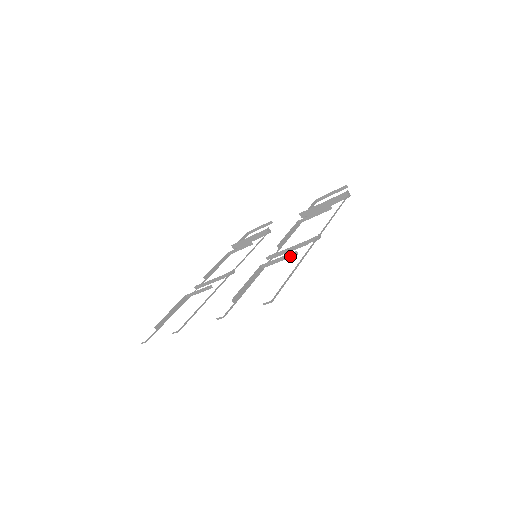
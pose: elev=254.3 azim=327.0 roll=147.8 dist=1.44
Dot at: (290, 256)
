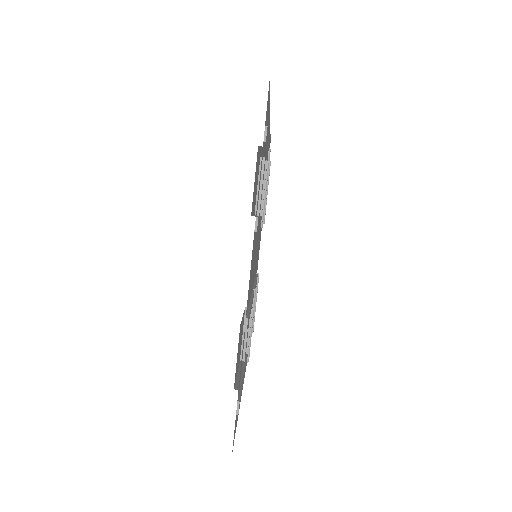
Dot at: (262, 169)
